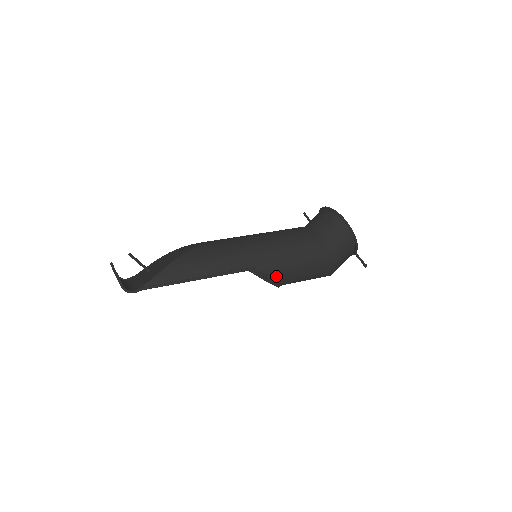
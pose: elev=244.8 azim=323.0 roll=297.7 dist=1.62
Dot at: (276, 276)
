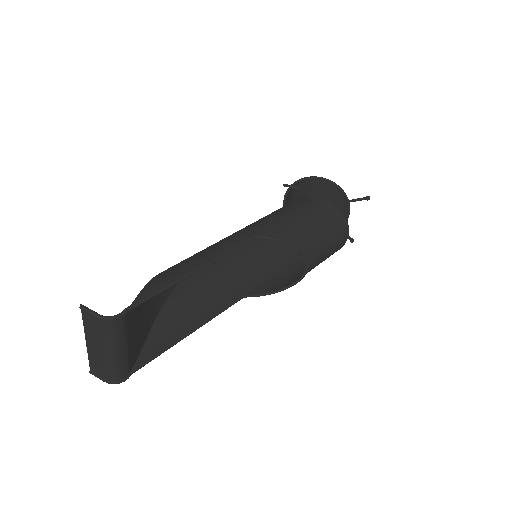
Dot at: (288, 238)
